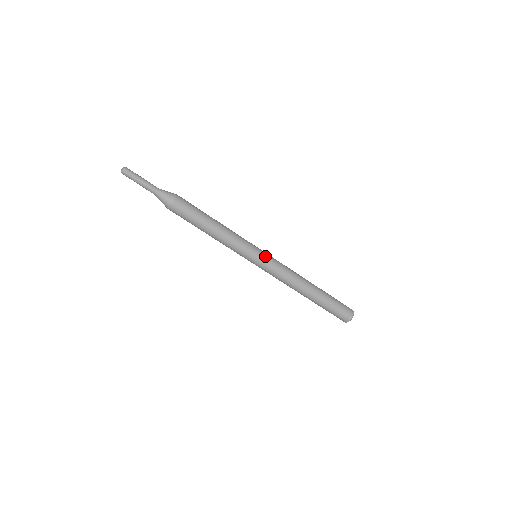
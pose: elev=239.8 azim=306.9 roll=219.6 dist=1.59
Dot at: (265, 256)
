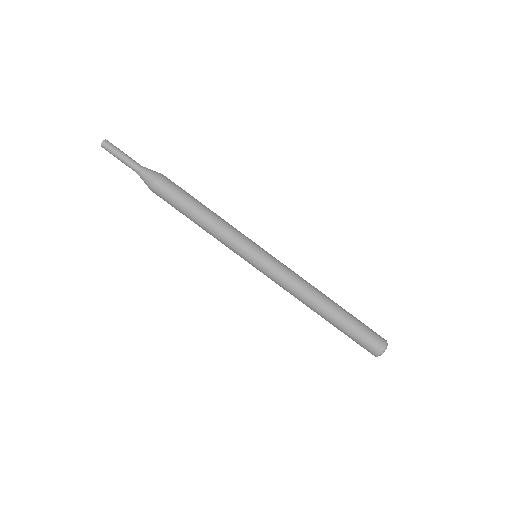
Dot at: (266, 256)
